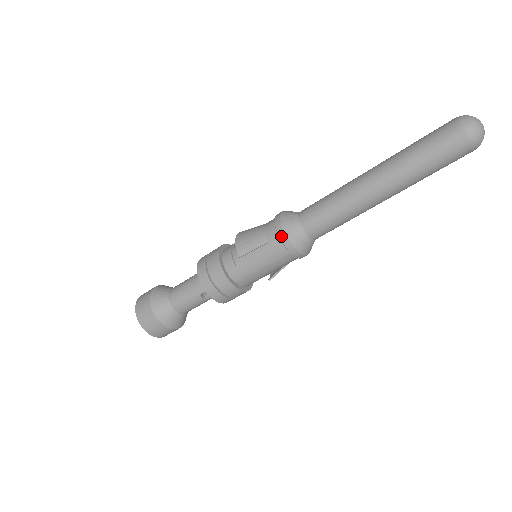
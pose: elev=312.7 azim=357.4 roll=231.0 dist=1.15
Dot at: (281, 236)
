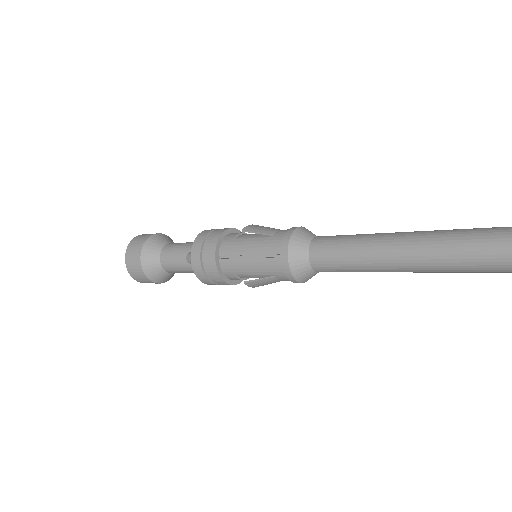
Dot at: (288, 233)
